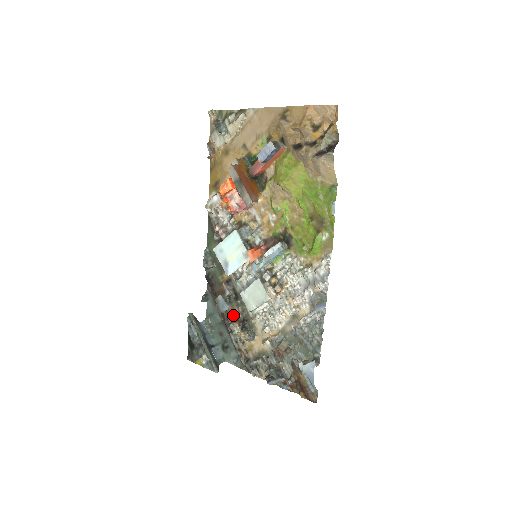
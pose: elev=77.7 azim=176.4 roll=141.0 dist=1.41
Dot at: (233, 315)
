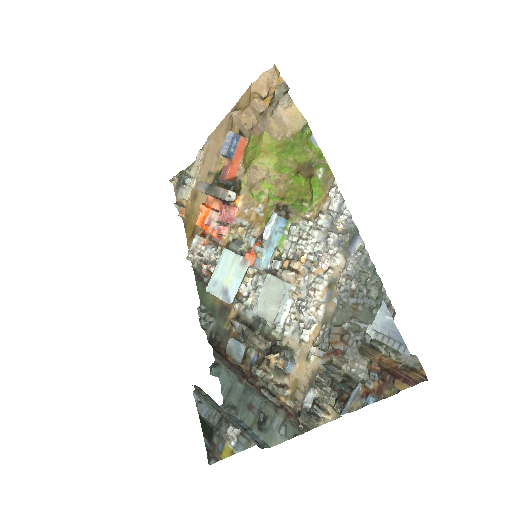
Dot at: (256, 359)
